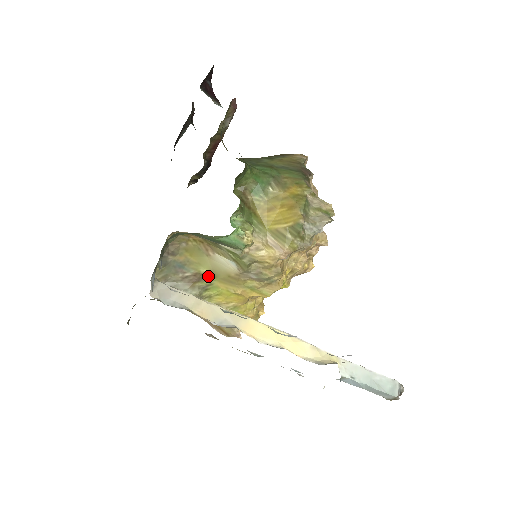
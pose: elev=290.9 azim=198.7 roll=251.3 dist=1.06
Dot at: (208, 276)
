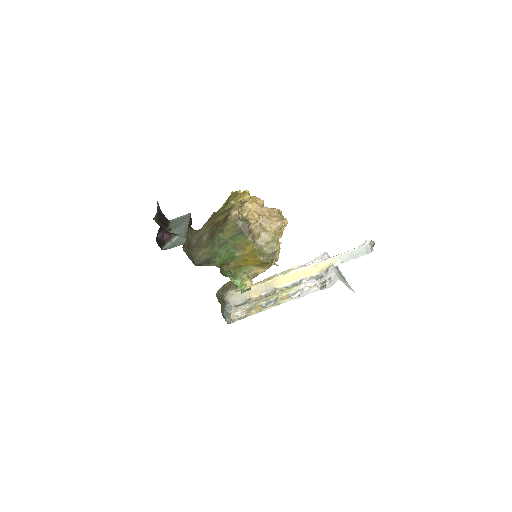
Dot at: occluded
